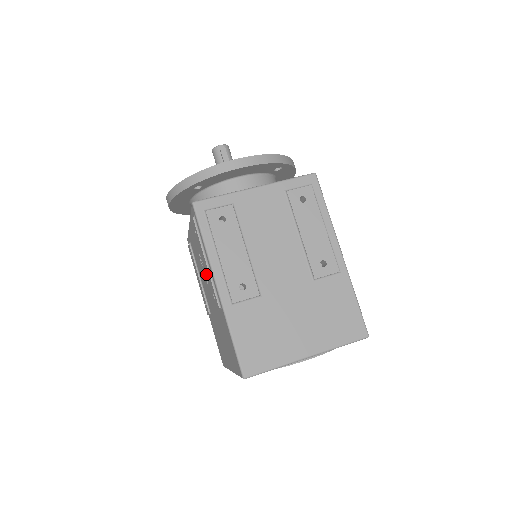
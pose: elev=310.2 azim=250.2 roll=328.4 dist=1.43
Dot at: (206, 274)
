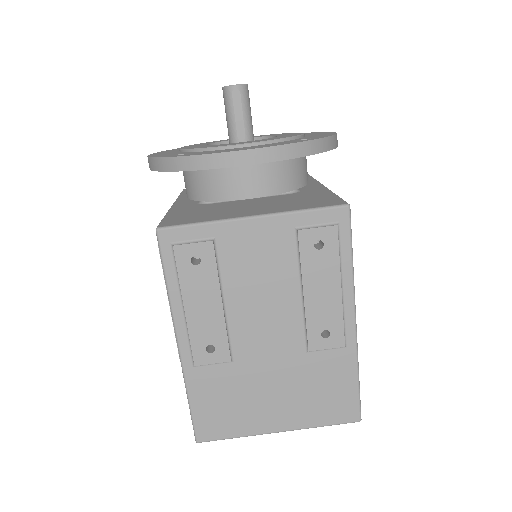
Dot at: occluded
